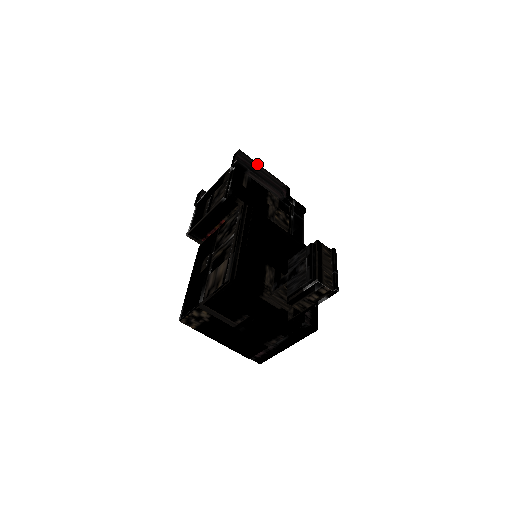
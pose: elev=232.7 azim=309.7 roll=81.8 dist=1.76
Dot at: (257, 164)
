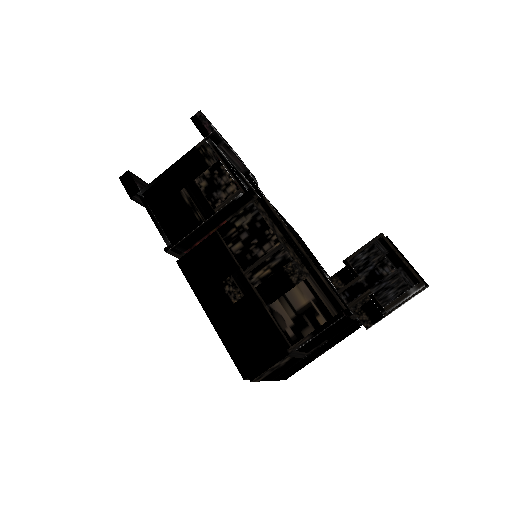
Dot at: (216, 129)
